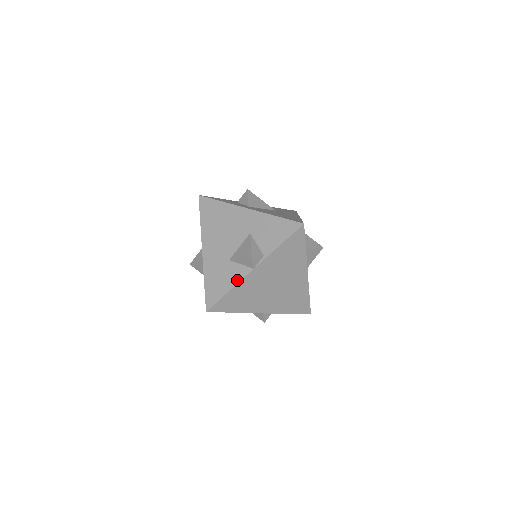
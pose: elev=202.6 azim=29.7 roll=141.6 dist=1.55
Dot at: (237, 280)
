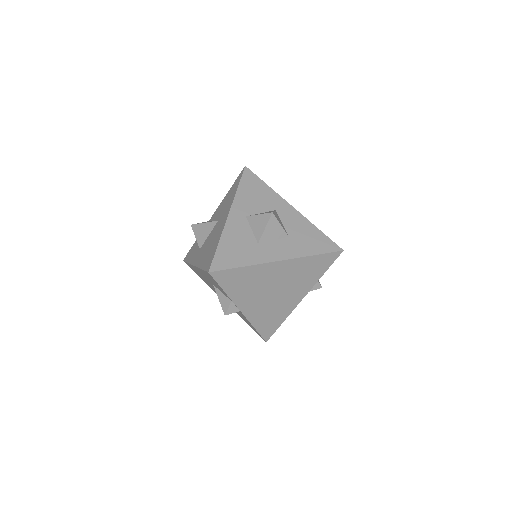
Dot at: (247, 320)
